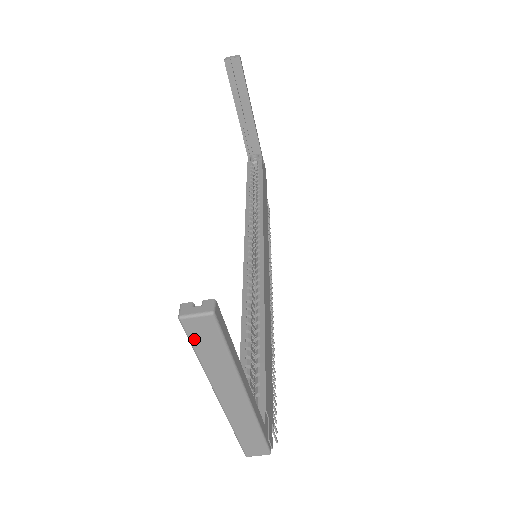
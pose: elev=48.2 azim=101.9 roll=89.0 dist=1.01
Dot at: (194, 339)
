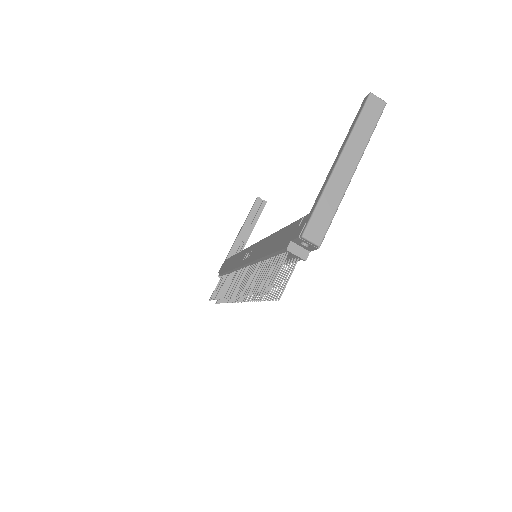
Dot at: (366, 109)
